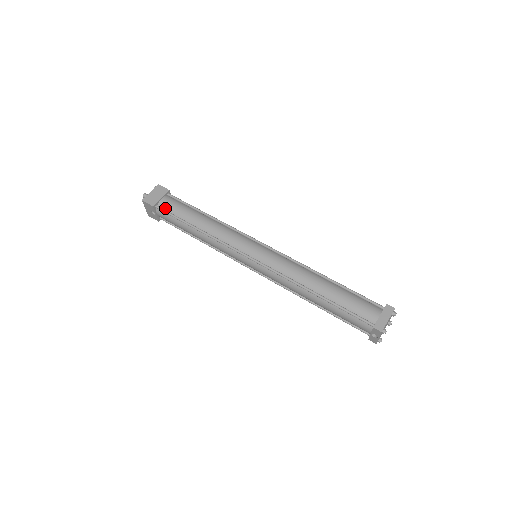
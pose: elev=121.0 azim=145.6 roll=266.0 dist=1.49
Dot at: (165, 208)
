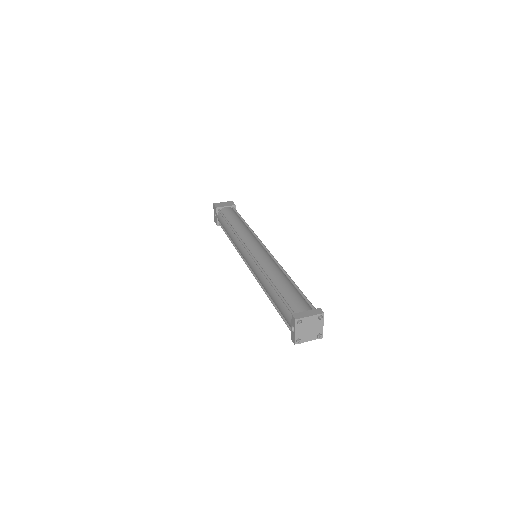
Dot at: (223, 212)
